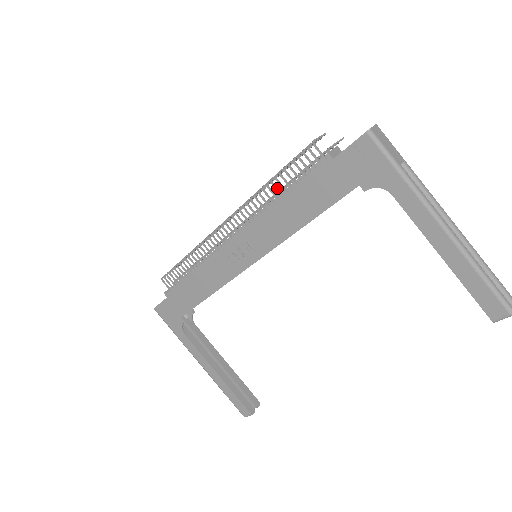
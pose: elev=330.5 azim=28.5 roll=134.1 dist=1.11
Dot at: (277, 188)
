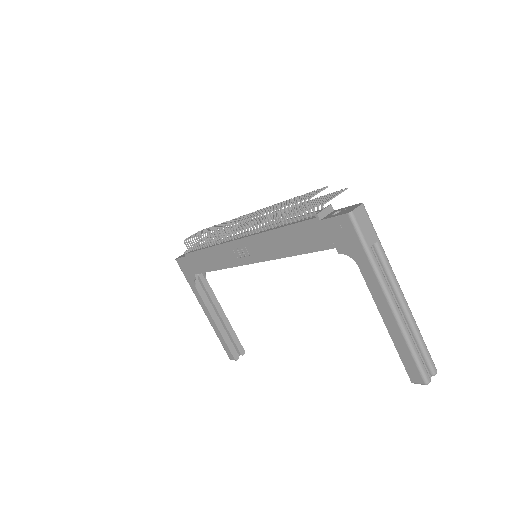
Dot at: (277, 219)
